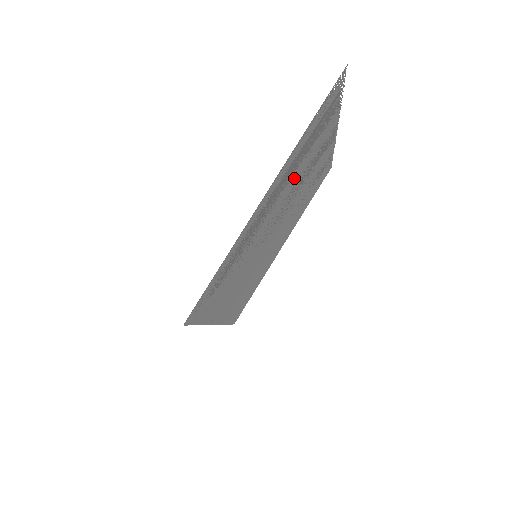
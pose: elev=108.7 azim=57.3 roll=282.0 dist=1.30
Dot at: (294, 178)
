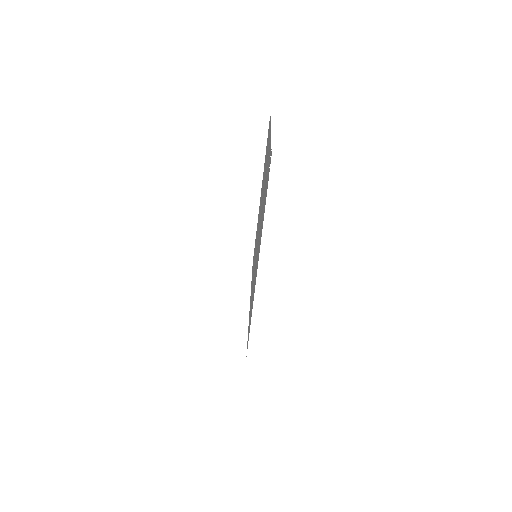
Dot at: occluded
